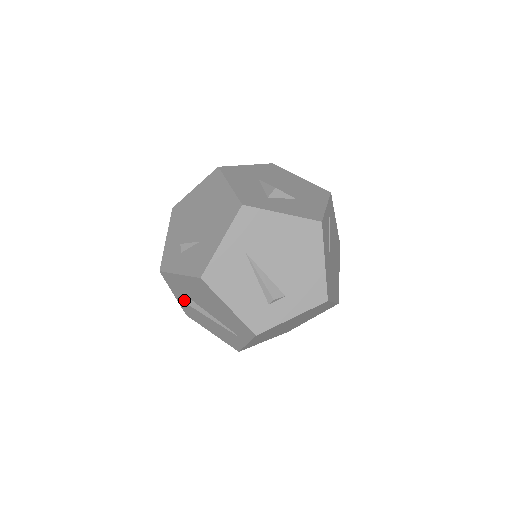
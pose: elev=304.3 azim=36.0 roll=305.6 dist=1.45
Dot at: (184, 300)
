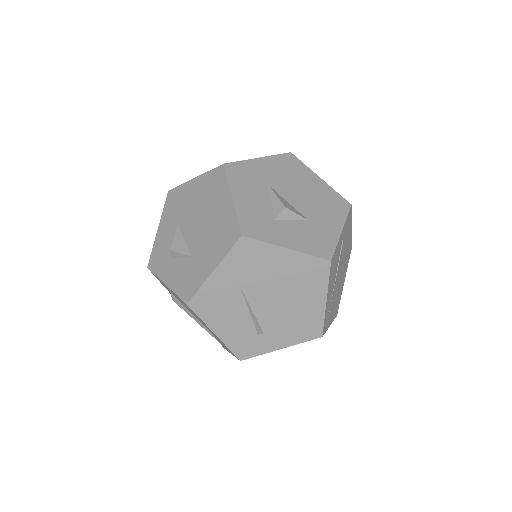
Dot at: (172, 298)
